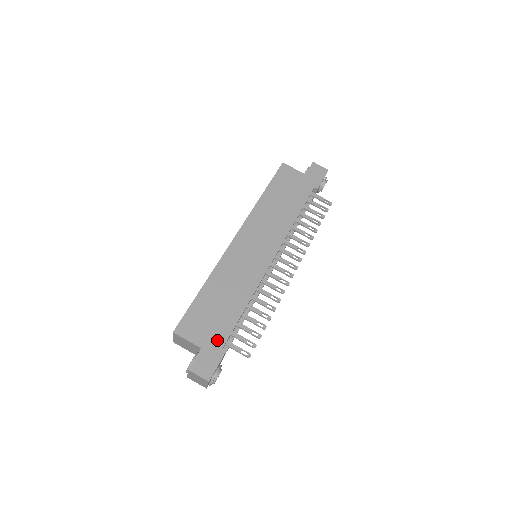
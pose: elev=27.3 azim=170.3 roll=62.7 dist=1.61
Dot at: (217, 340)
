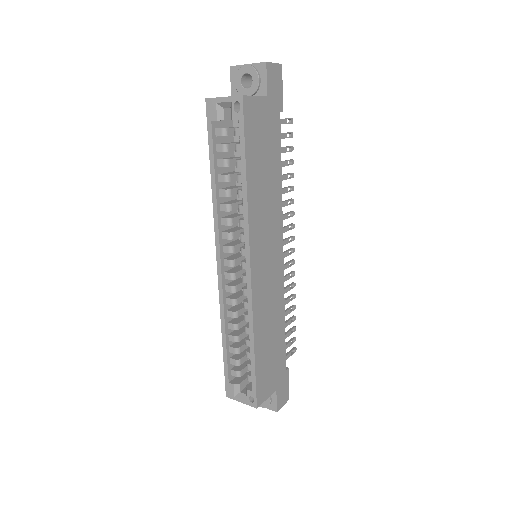
Dot at: (281, 371)
